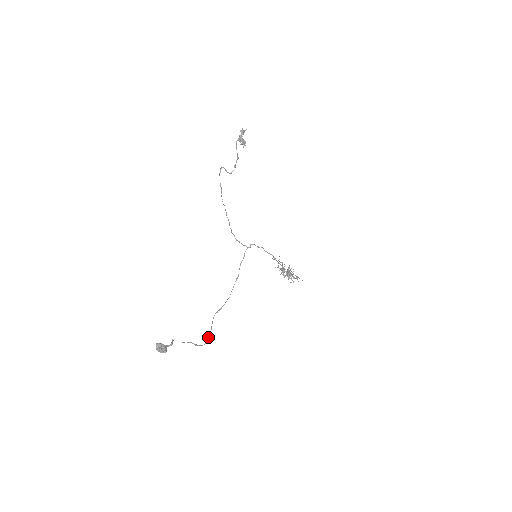
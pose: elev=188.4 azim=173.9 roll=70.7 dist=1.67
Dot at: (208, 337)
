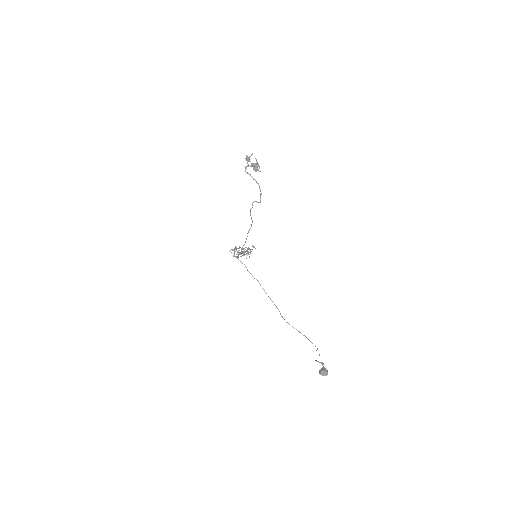
Dot at: (307, 338)
